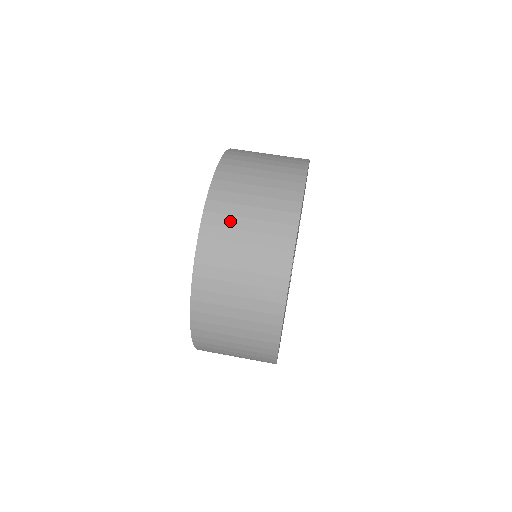
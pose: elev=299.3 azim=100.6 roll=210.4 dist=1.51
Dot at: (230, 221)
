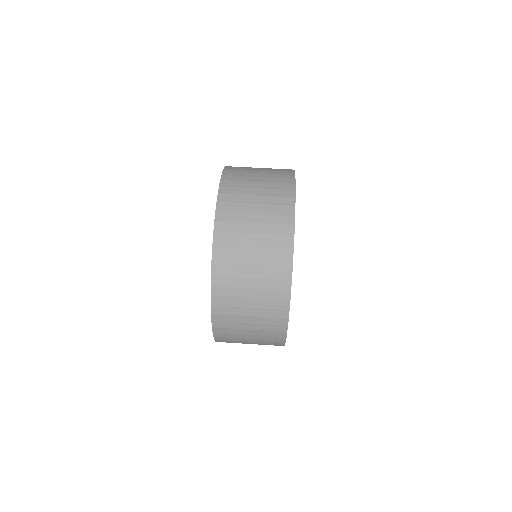
Dot at: (235, 271)
